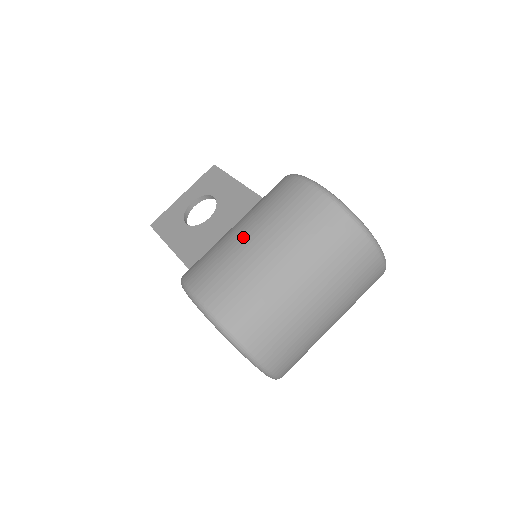
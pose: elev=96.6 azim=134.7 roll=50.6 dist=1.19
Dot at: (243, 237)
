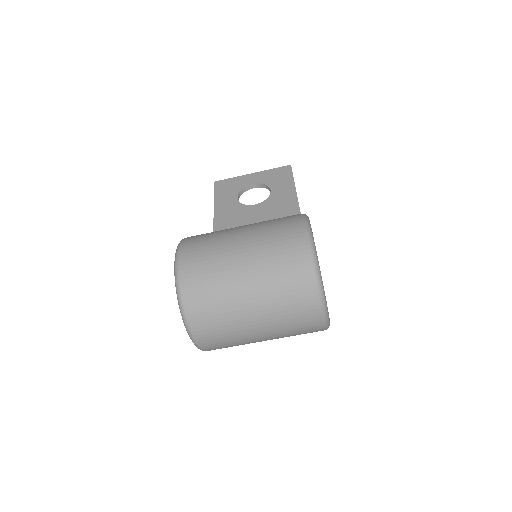
Dot at: (236, 238)
